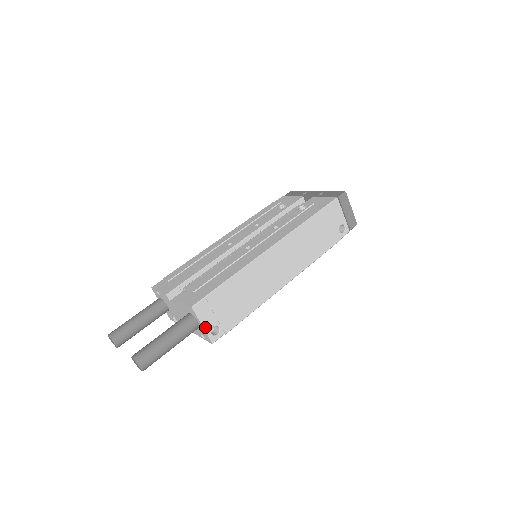
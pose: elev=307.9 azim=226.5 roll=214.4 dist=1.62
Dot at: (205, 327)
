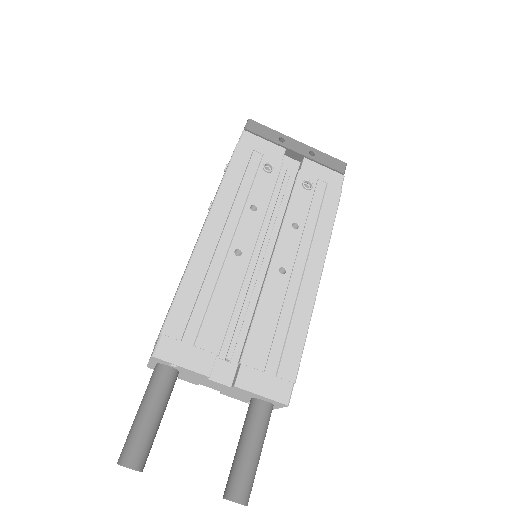
Dot at: occluded
